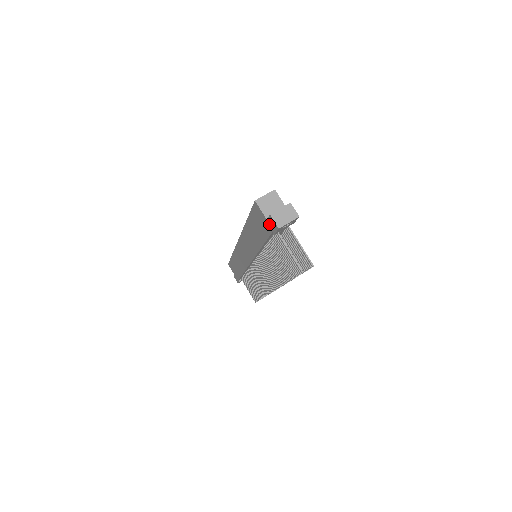
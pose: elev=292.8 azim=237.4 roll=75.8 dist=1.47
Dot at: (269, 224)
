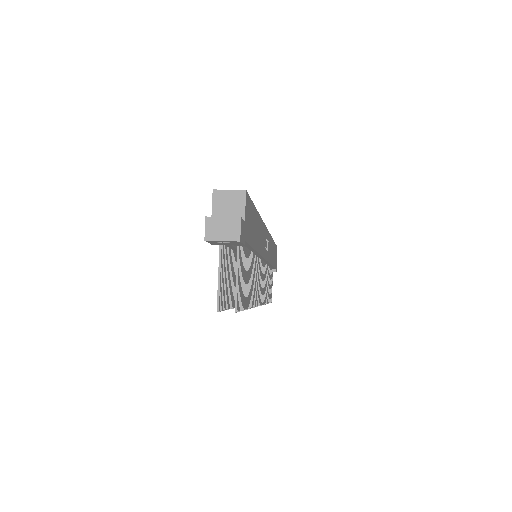
Dot at: occluded
